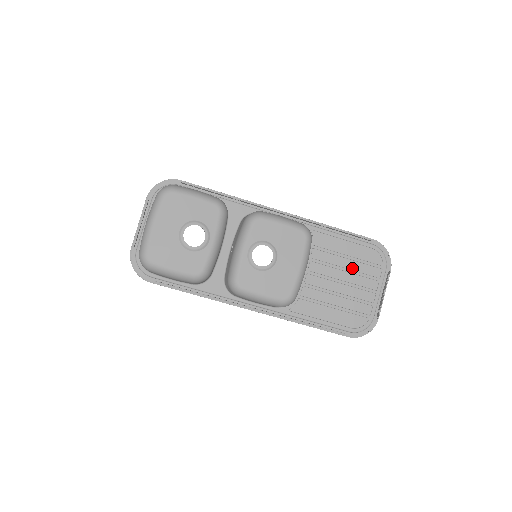
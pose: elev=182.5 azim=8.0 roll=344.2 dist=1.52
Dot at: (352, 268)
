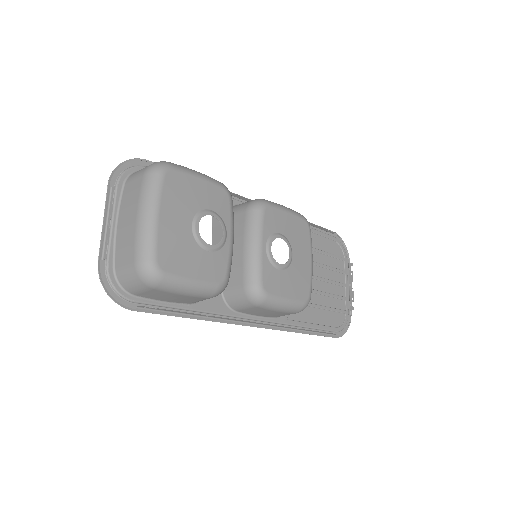
Dot at: (325, 263)
